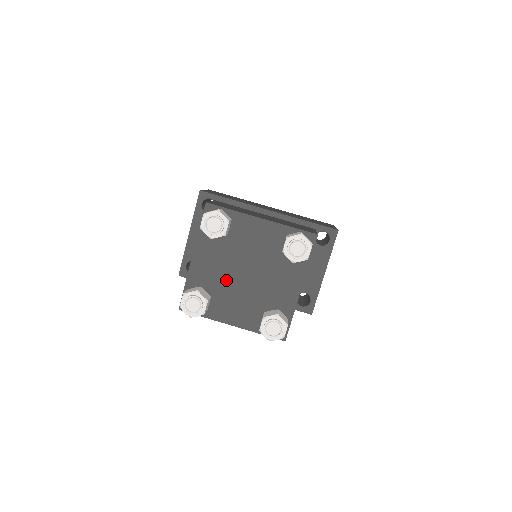
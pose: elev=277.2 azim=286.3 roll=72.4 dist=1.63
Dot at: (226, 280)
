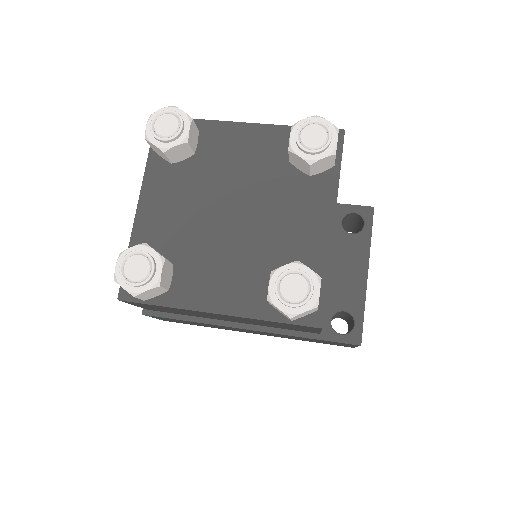
Dot at: (198, 231)
